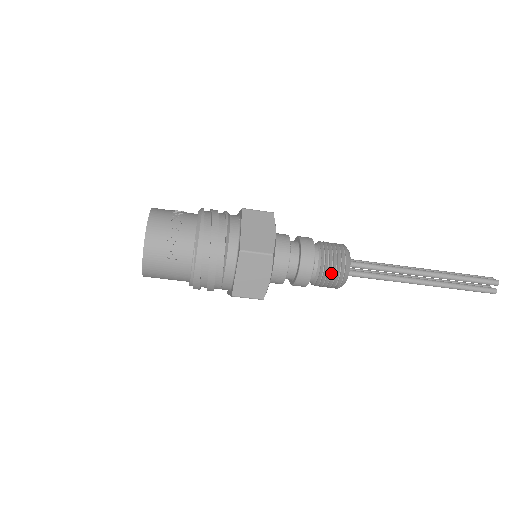
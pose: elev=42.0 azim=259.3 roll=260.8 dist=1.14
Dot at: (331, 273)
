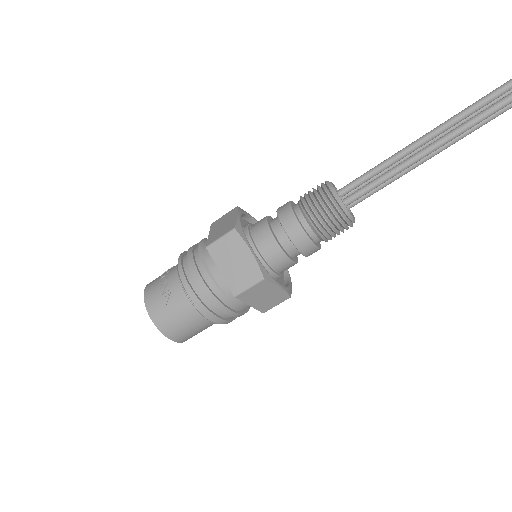
Dot at: (318, 209)
